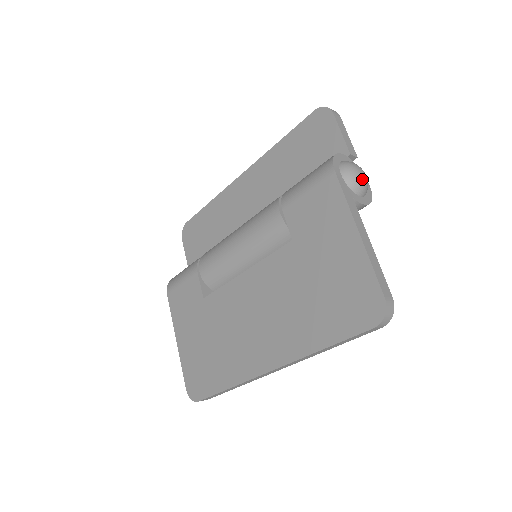
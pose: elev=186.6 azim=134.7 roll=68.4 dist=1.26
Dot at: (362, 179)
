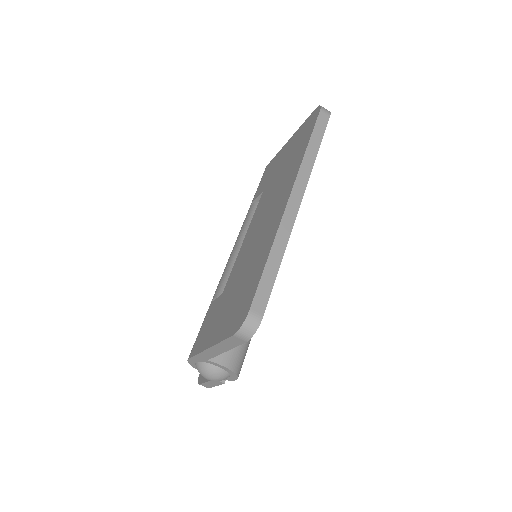
Dot at: occluded
